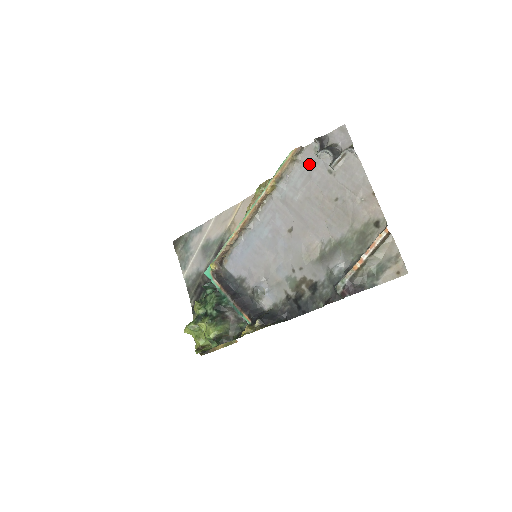
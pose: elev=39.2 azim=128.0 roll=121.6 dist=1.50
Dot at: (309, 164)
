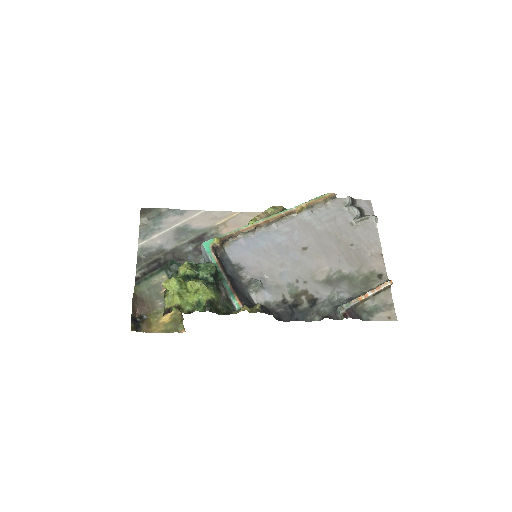
Dot at: (337, 210)
